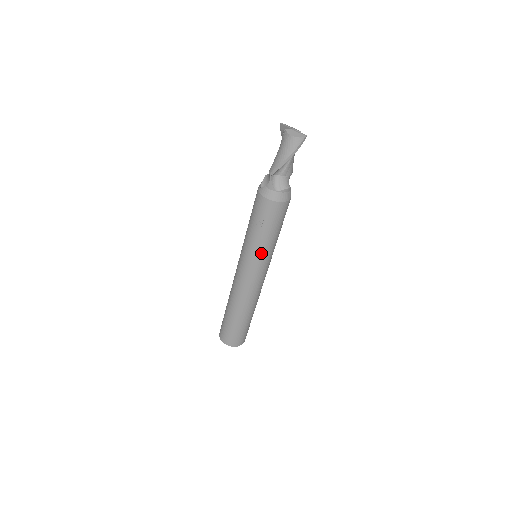
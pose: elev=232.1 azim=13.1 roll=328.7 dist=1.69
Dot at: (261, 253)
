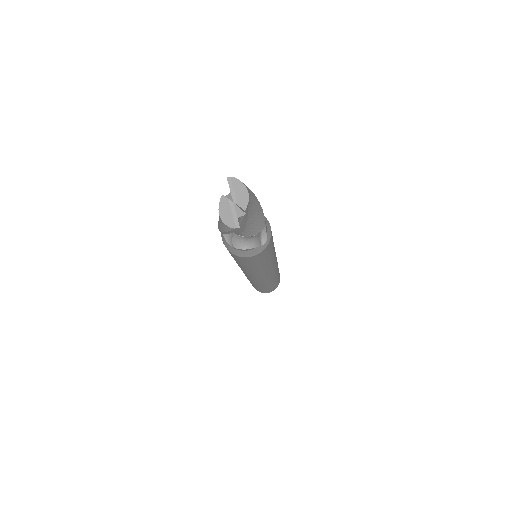
Dot at: occluded
